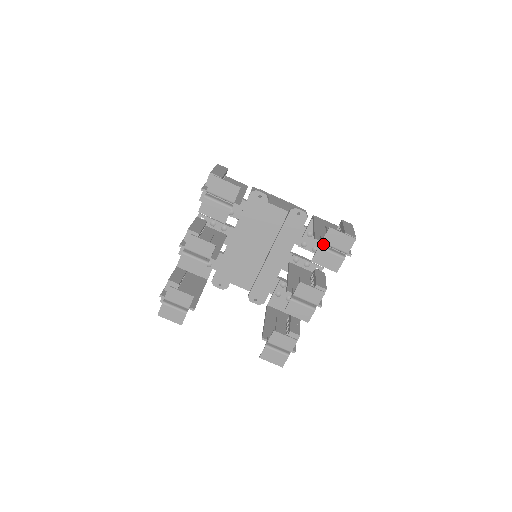
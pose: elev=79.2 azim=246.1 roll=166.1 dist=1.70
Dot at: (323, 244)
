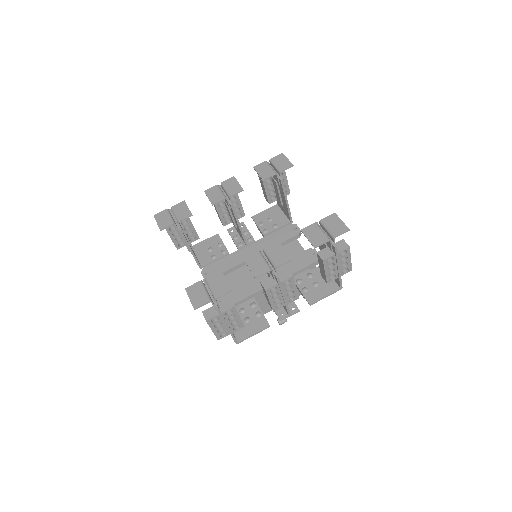
Dot at: occluded
